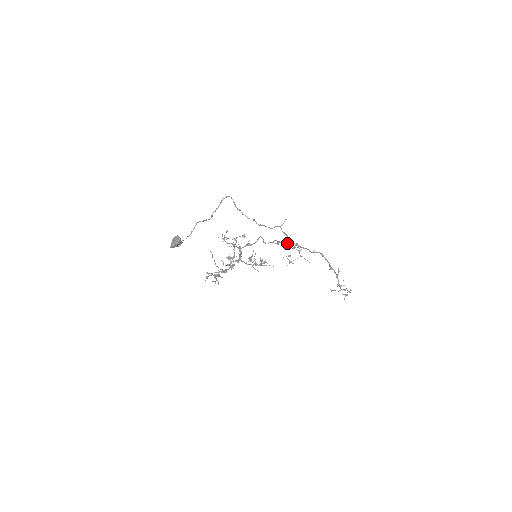
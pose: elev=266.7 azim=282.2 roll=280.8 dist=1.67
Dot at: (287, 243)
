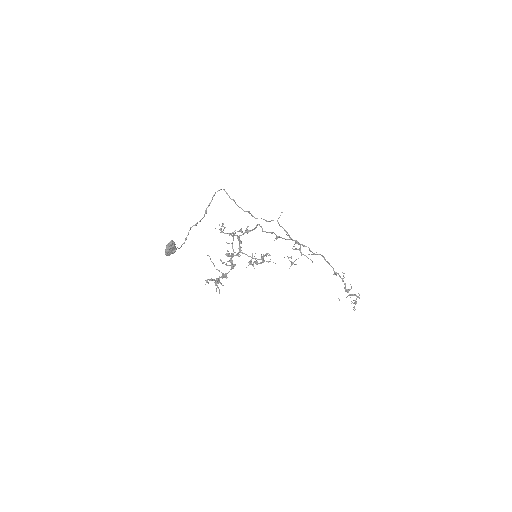
Dot at: (286, 239)
